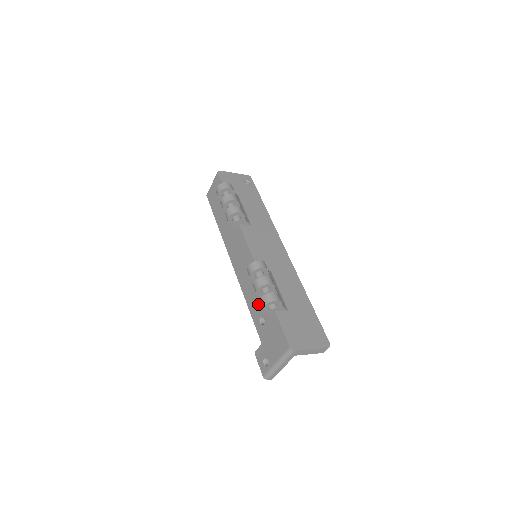
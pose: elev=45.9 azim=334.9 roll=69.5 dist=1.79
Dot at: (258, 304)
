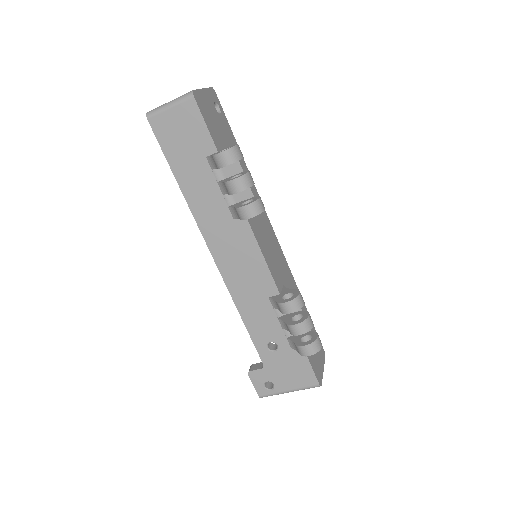
Dot at: (269, 329)
